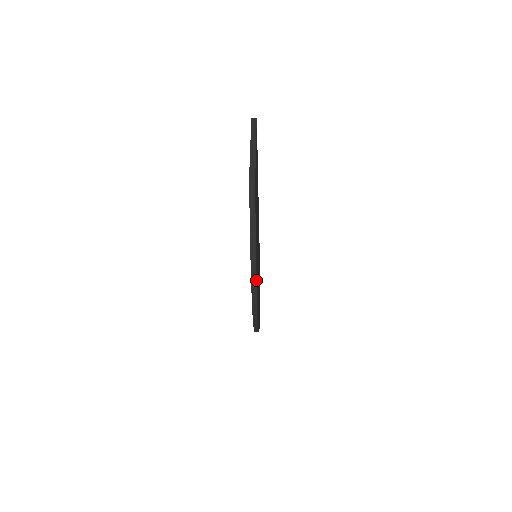
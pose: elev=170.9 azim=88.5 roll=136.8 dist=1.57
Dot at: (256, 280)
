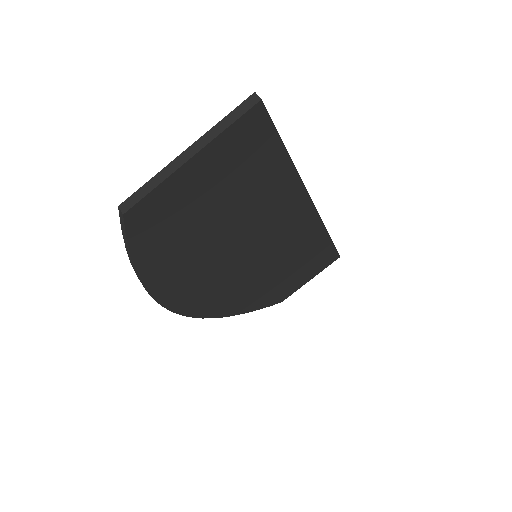
Dot at: (161, 300)
